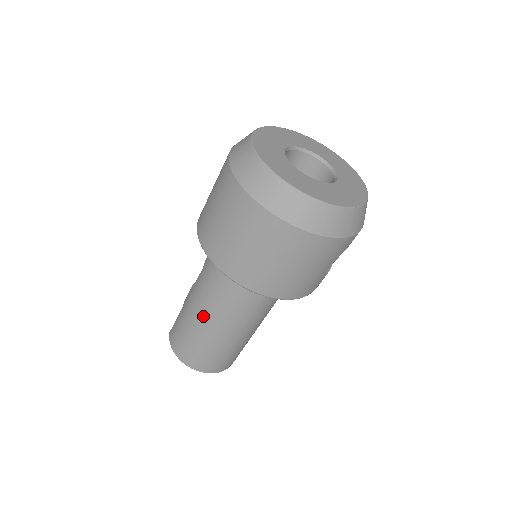
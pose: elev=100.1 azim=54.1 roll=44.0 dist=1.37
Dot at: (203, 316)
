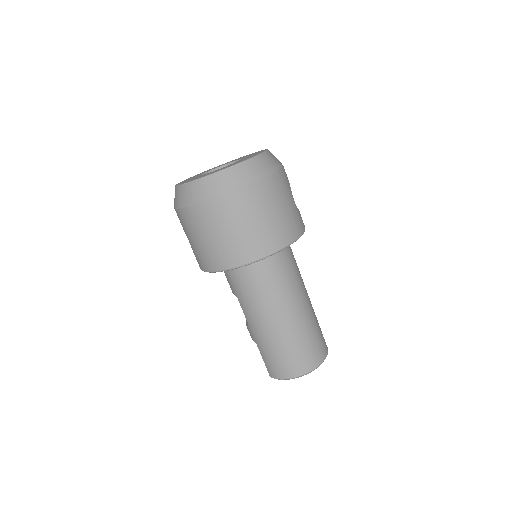
Dot at: (271, 322)
